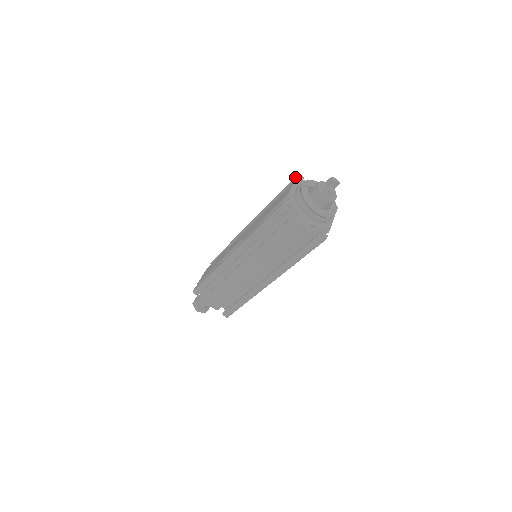
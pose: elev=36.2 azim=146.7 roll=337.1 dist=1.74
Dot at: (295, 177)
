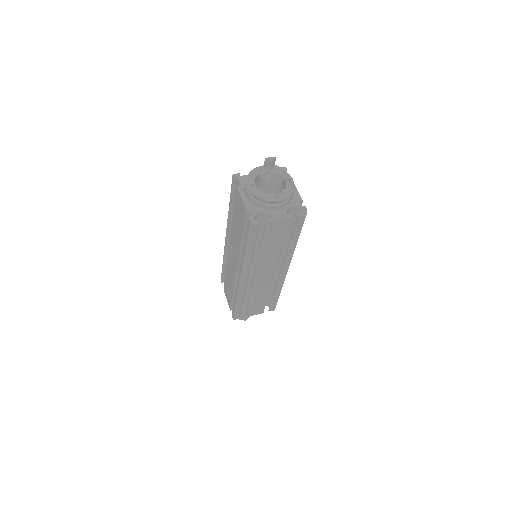
Dot at: (232, 180)
